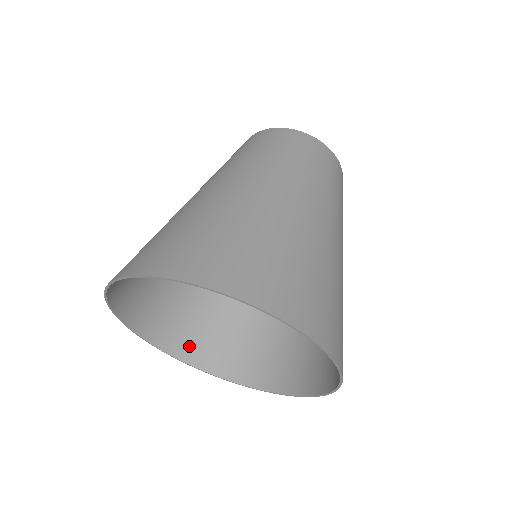
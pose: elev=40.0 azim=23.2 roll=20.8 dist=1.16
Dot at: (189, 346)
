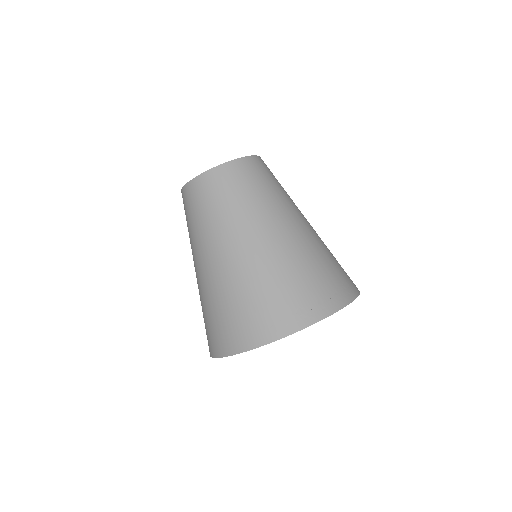
Dot at: occluded
